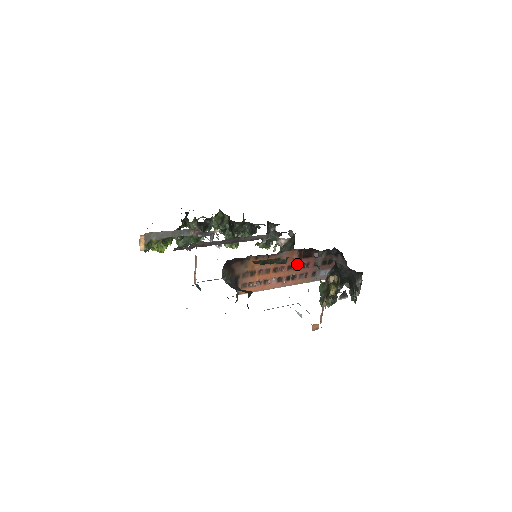
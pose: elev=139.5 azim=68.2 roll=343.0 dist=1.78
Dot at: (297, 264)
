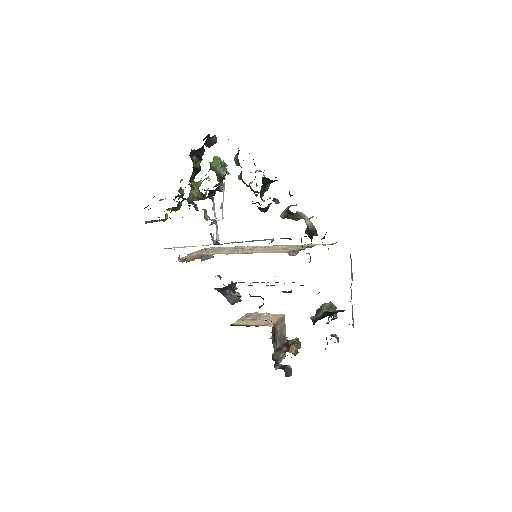
Dot at: occluded
